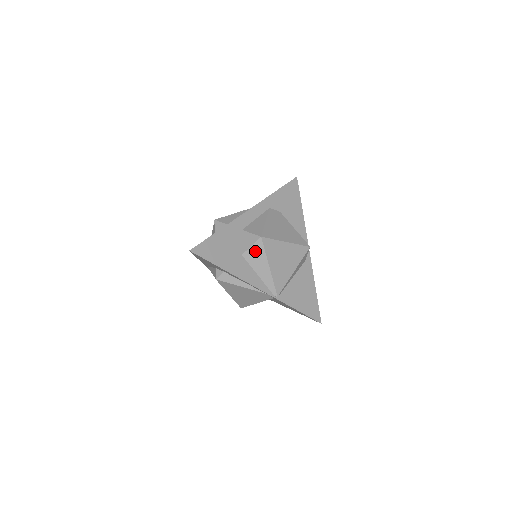
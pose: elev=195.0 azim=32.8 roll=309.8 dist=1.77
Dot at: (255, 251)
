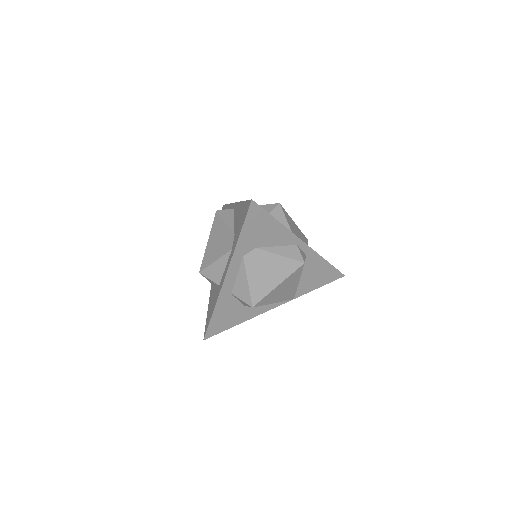
Dot at: occluded
